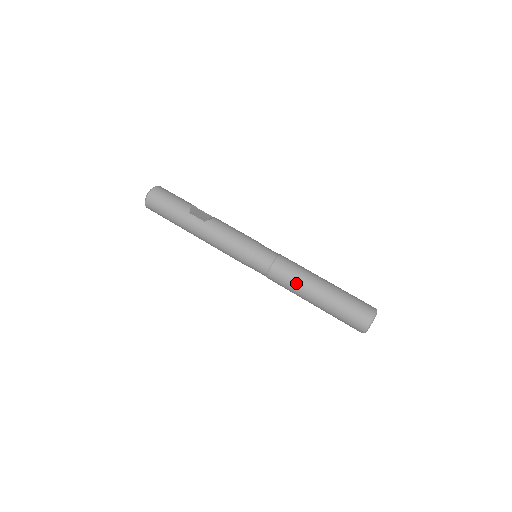
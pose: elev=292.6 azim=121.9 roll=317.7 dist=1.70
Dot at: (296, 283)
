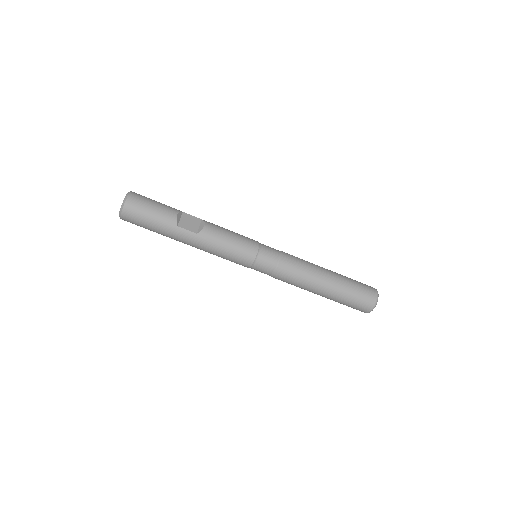
Dot at: (303, 283)
